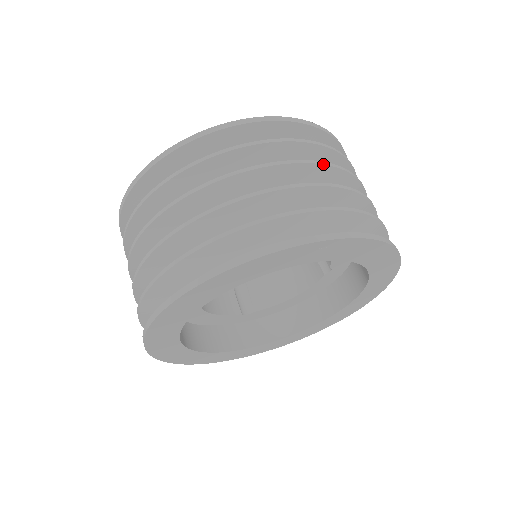
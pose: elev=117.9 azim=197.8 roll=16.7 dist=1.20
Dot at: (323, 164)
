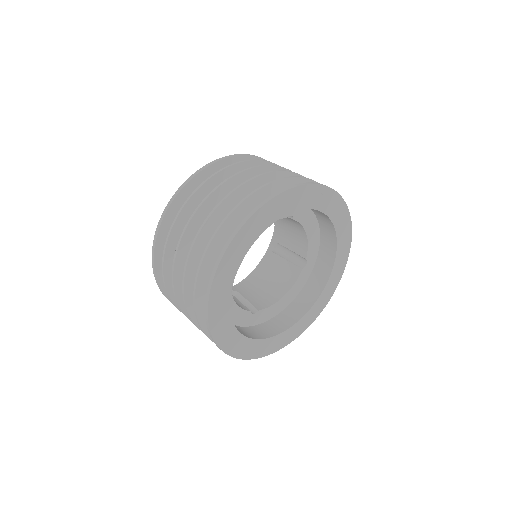
Dot at: occluded
